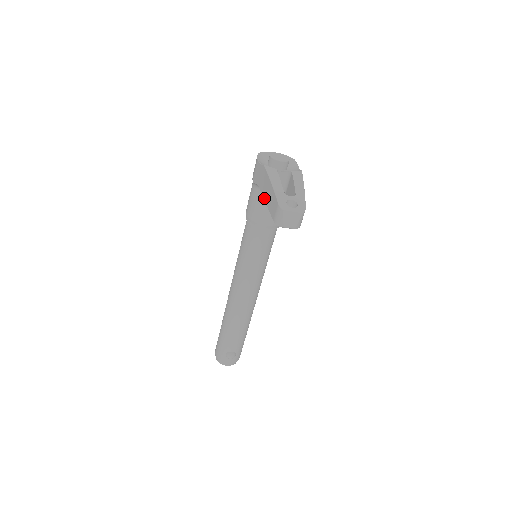
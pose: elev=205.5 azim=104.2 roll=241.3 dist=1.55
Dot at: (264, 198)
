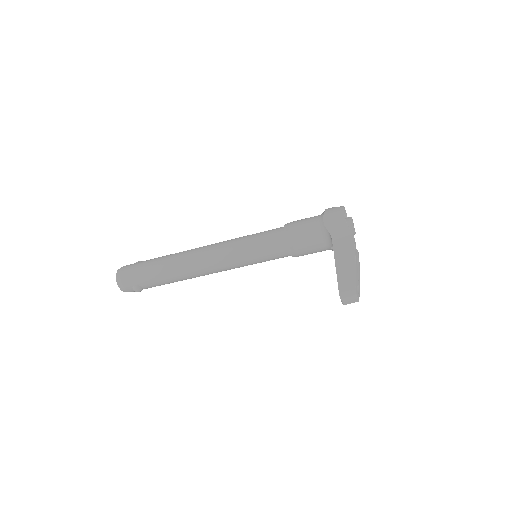
Dot at: (336, 257)
